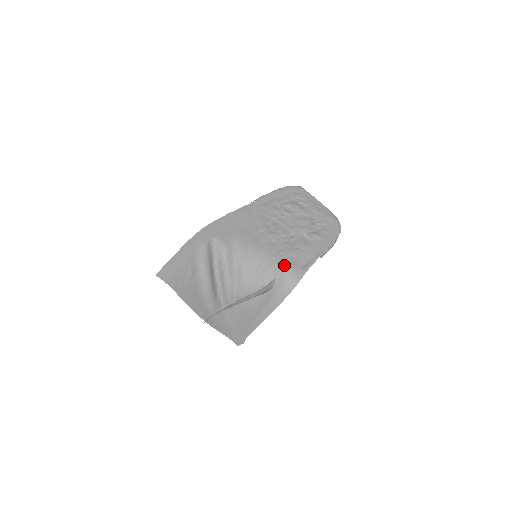
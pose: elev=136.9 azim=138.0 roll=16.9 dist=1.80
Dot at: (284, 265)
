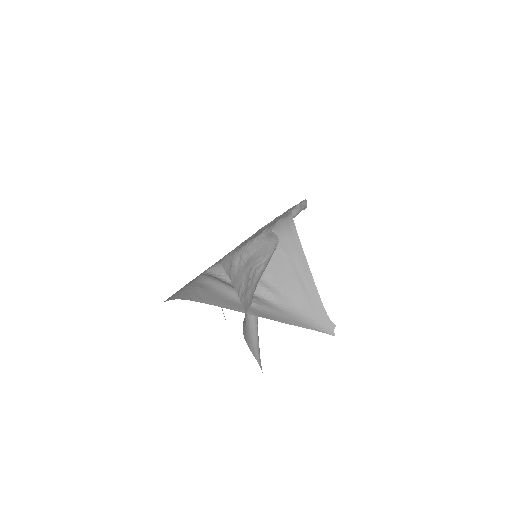
Dot at: occluded
